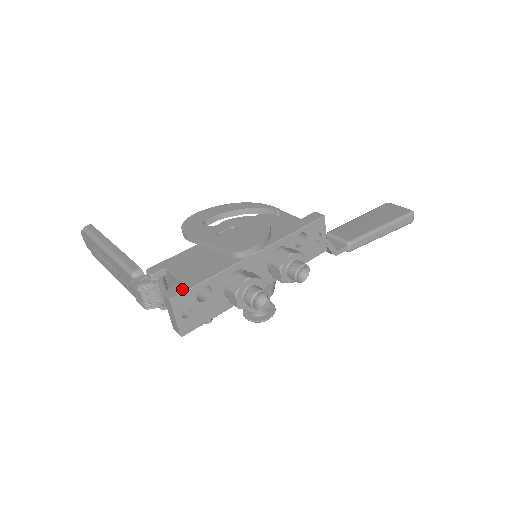
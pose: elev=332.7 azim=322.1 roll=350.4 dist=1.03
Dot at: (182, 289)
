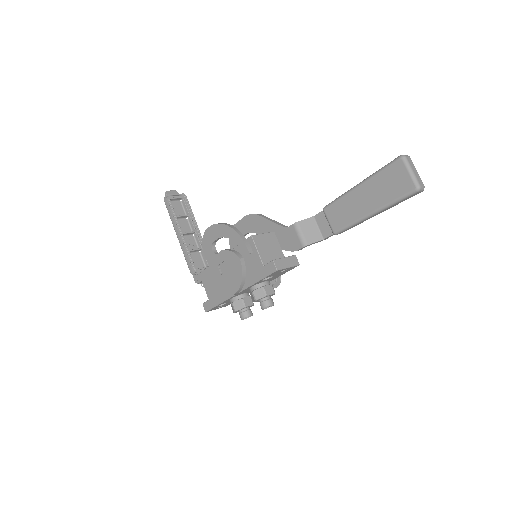
Dot at: (209, 307)
